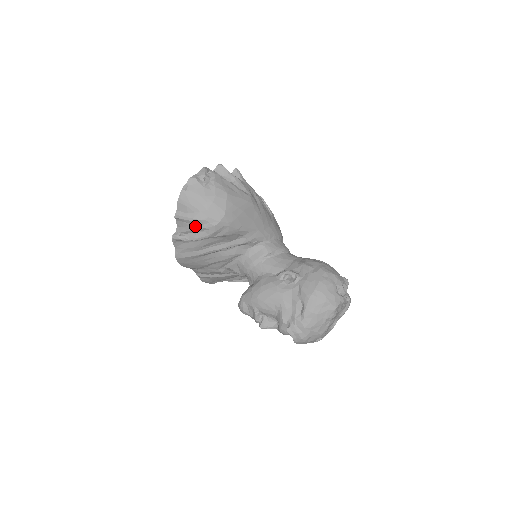
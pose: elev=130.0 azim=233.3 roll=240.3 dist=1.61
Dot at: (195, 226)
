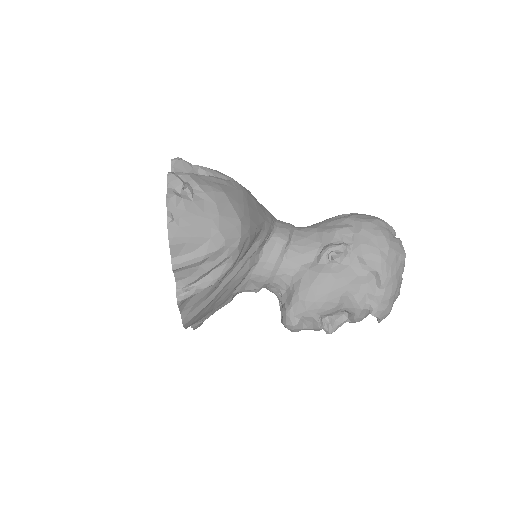
Dot at: (210, 264)
